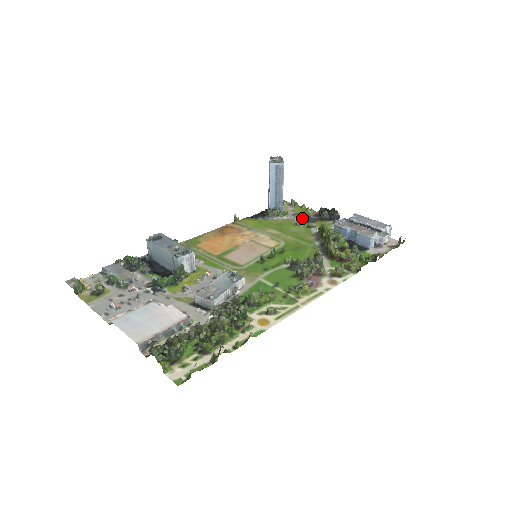
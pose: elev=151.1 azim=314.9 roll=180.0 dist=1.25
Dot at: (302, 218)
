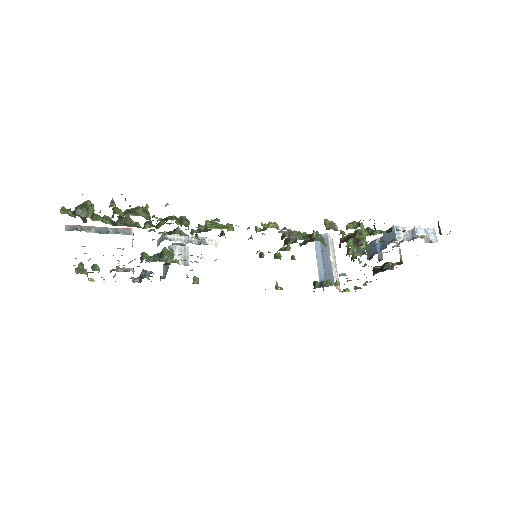
Dot at: occluded
